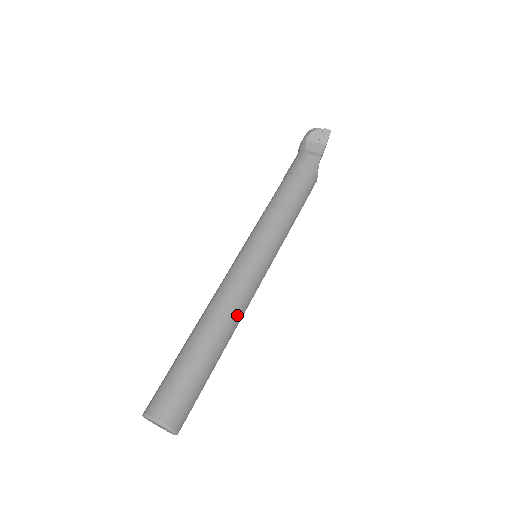
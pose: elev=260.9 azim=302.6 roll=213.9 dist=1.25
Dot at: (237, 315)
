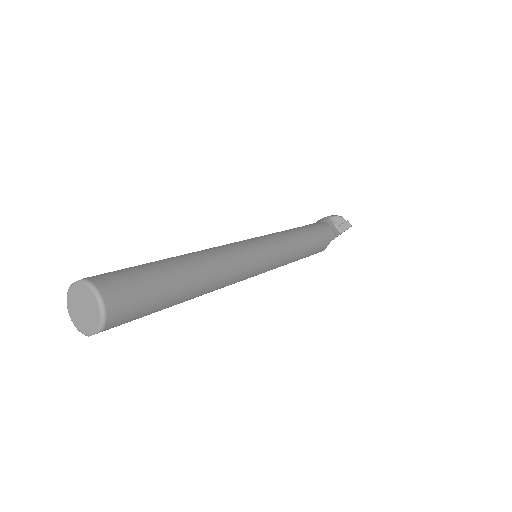
Dot at: (225, 278)
